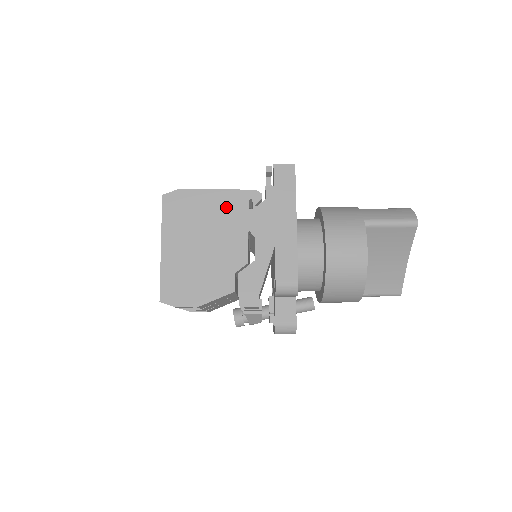
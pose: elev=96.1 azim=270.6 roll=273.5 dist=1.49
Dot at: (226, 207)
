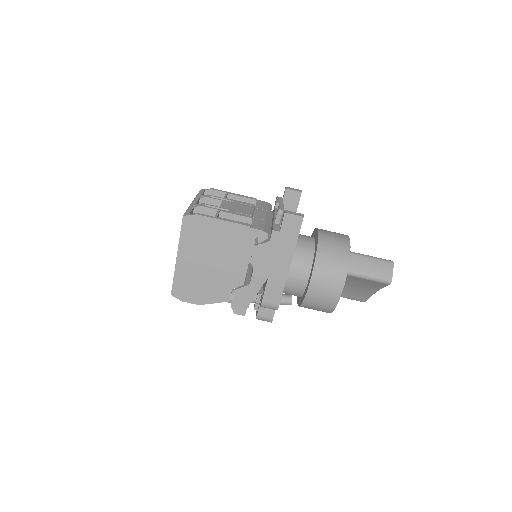
Dot at: (235, 239)
